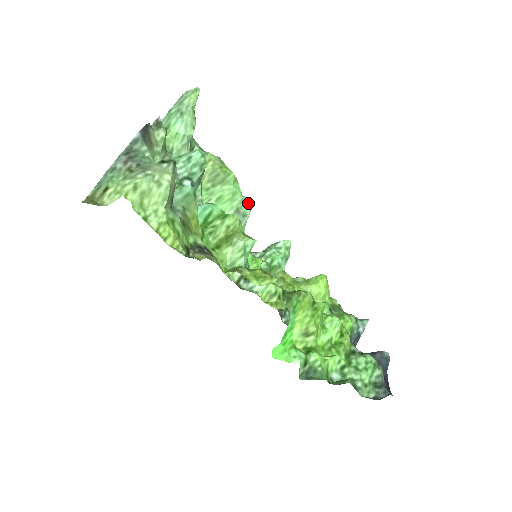
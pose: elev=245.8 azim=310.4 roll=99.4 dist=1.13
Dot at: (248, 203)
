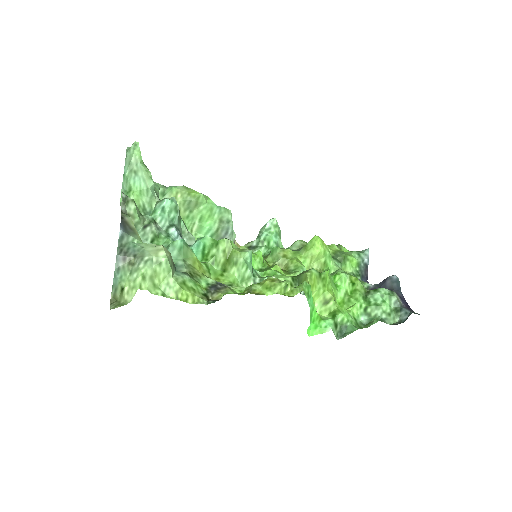
Dot at: (226, 210)
